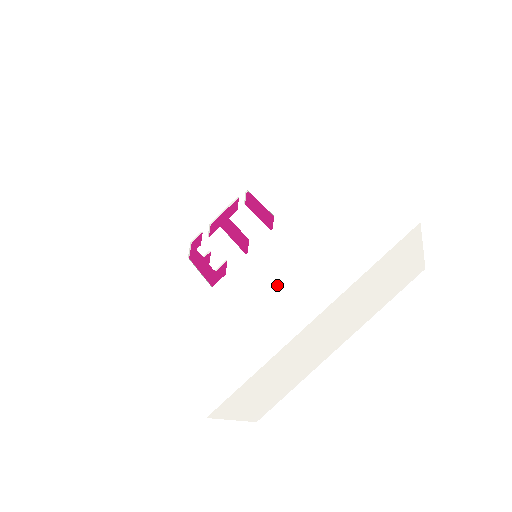
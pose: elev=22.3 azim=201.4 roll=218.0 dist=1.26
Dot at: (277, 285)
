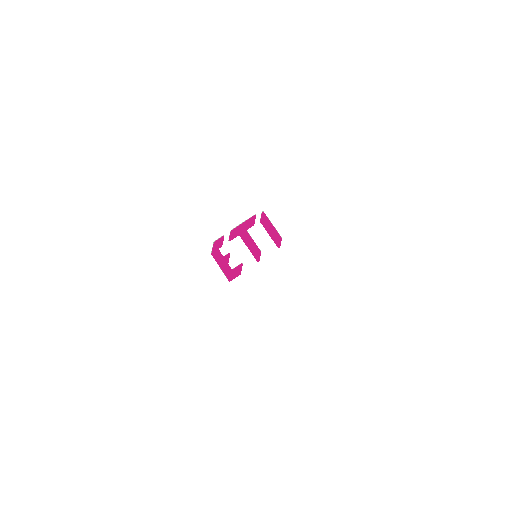
Dot at: (279, 291)
